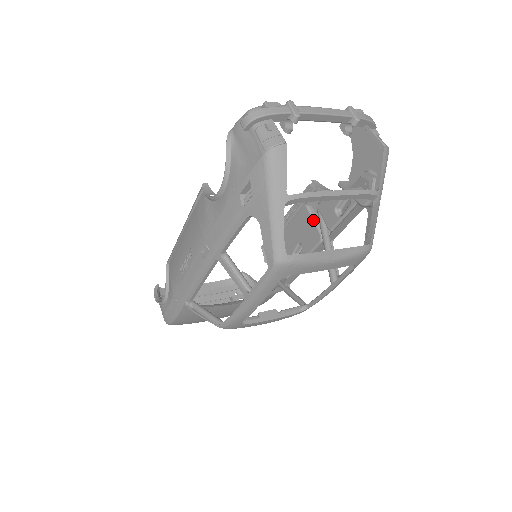
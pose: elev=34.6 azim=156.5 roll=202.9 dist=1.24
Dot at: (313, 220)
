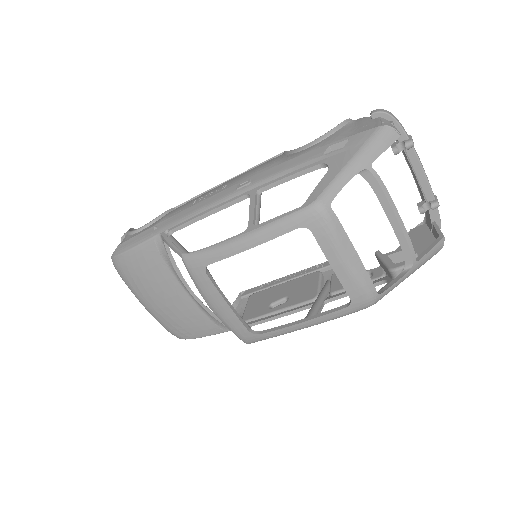
Dot at: (319, 283)
